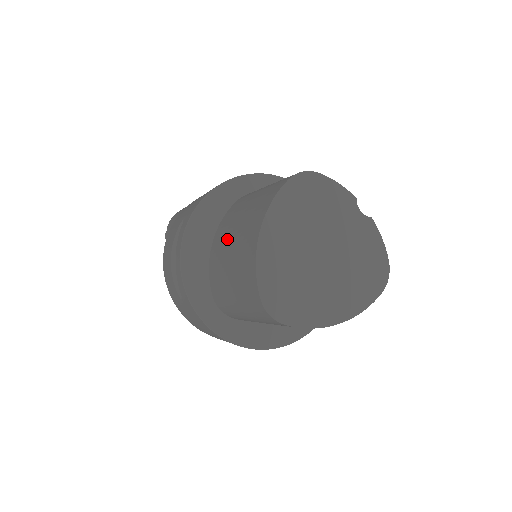
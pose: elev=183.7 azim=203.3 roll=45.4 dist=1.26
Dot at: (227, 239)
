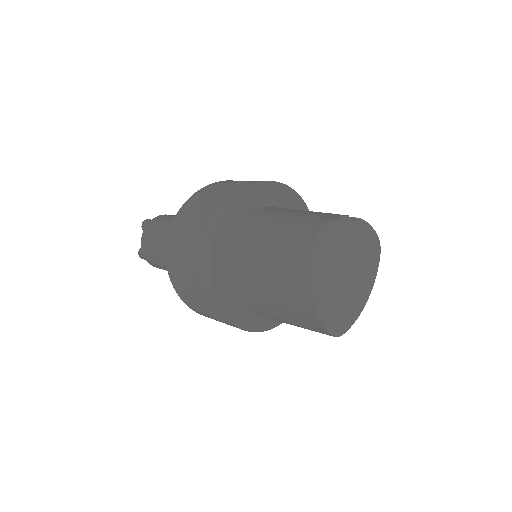
Dot at: (261, 289)
